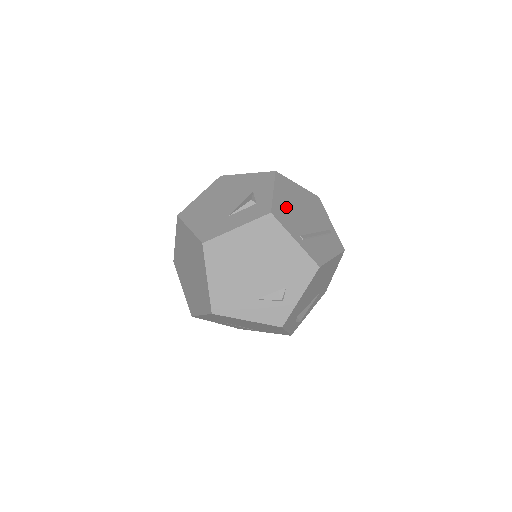
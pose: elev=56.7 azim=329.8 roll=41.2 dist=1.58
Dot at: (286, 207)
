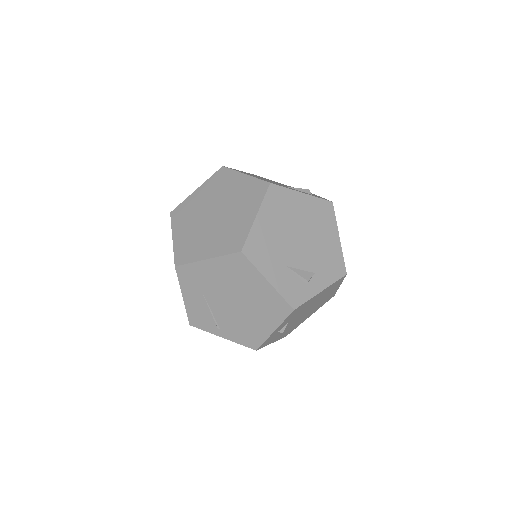
Dot at: occluded
